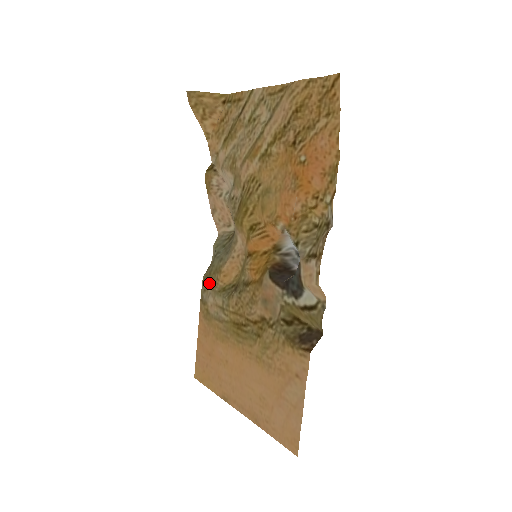
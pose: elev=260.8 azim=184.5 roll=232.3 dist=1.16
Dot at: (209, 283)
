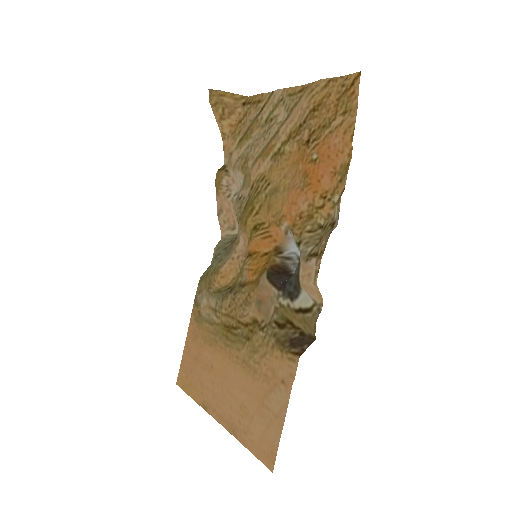
Dot at: (205, 284)
